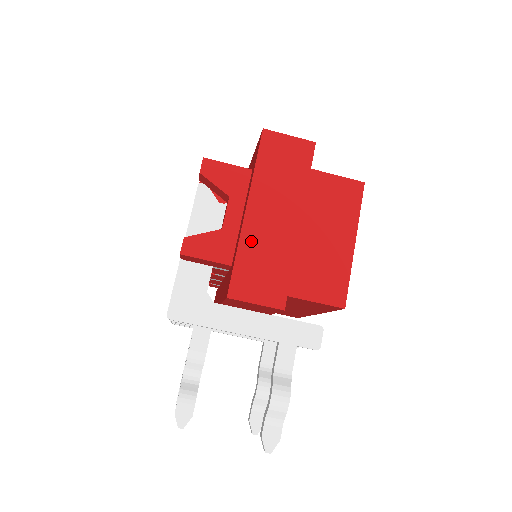
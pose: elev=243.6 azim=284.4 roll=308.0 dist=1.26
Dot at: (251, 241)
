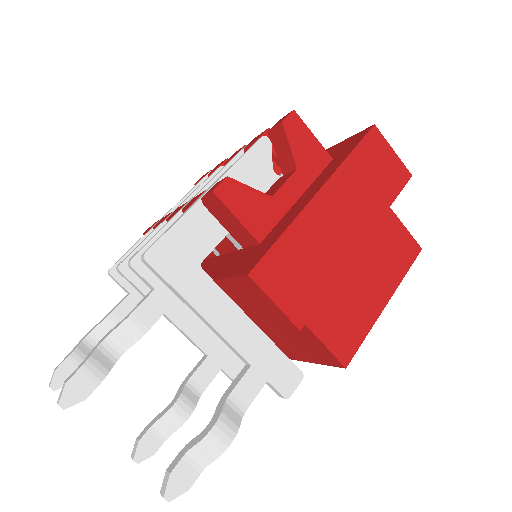
Dot at: (306, 229)
